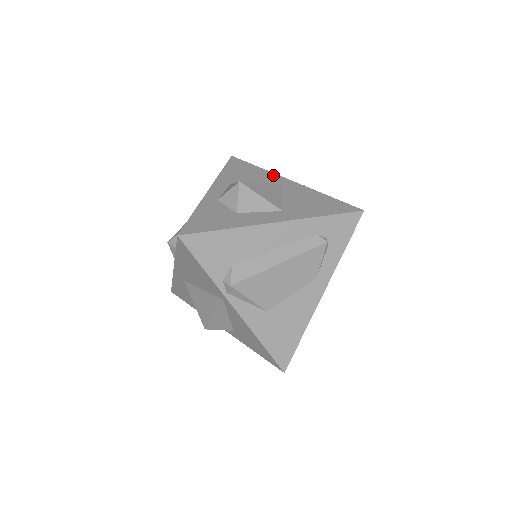
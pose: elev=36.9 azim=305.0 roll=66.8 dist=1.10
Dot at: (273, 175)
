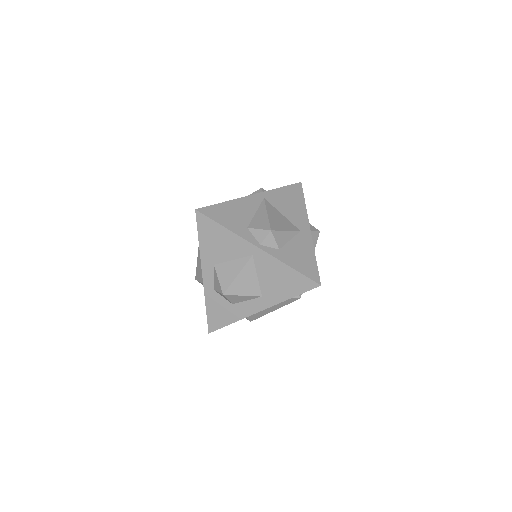
Dot at: (241, 241)
